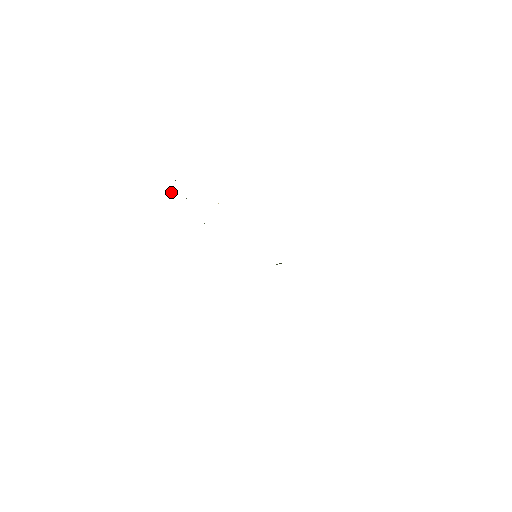
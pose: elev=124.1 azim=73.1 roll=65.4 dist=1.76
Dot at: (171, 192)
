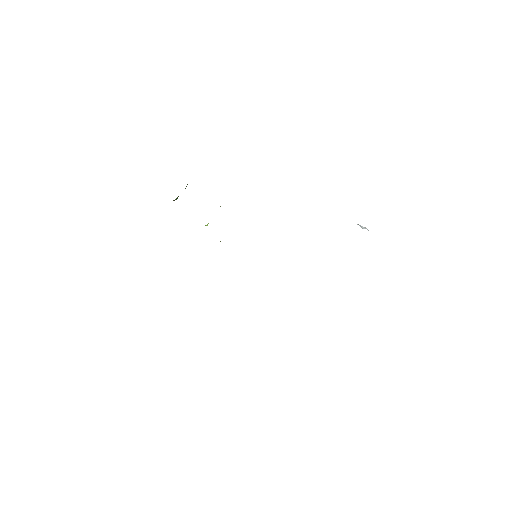
Dot at: occluded
